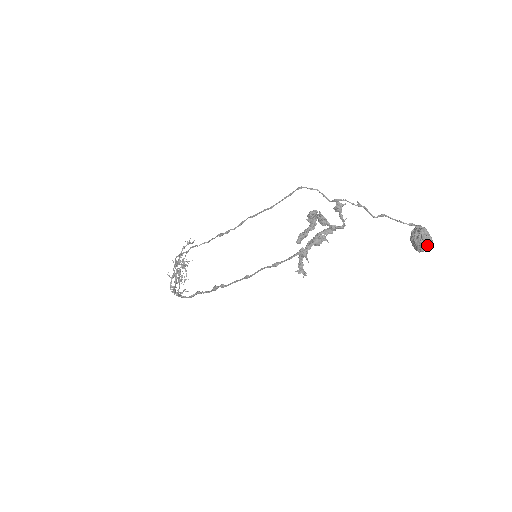
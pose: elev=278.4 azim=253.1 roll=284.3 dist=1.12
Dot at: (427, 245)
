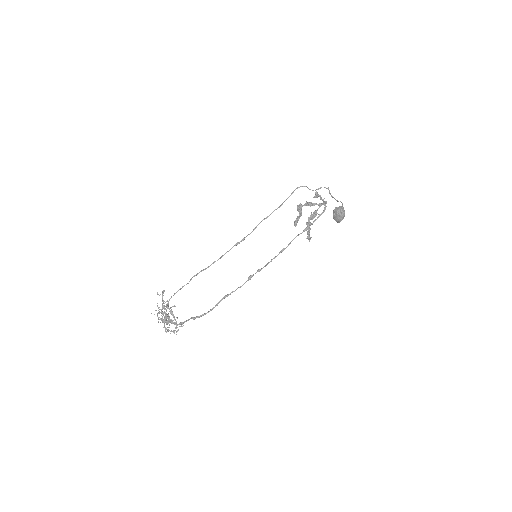
Dot at: (344, 215)
